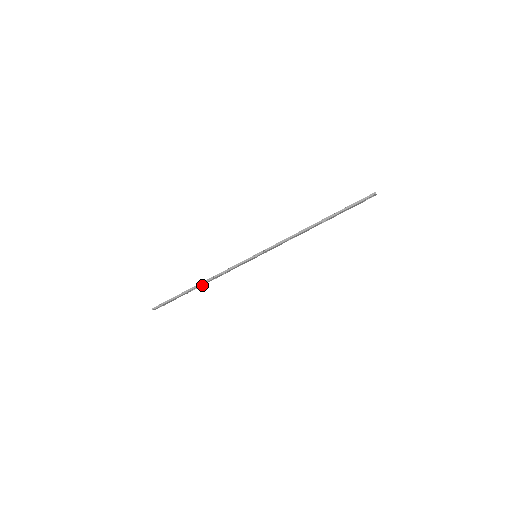
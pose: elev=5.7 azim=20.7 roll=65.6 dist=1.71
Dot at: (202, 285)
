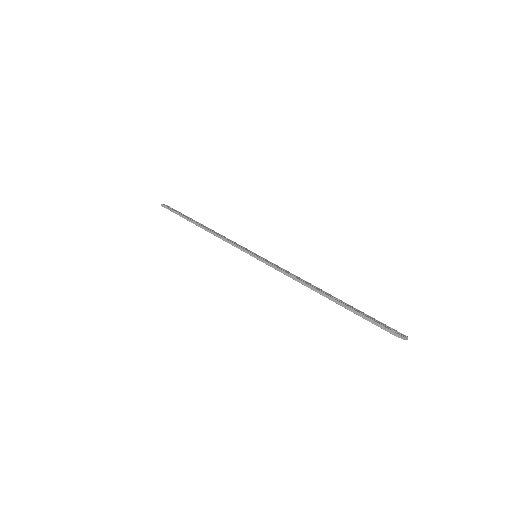
Dot at: occluded
